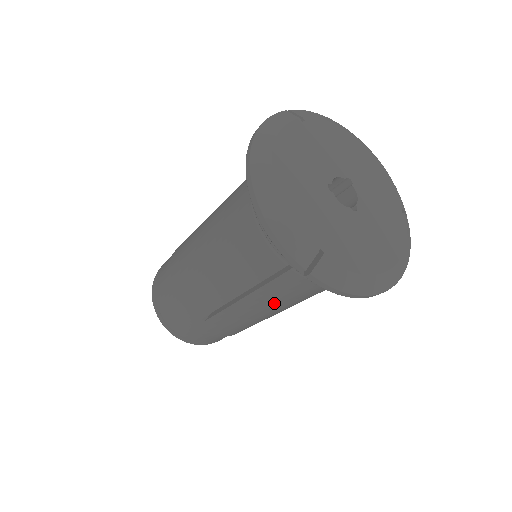
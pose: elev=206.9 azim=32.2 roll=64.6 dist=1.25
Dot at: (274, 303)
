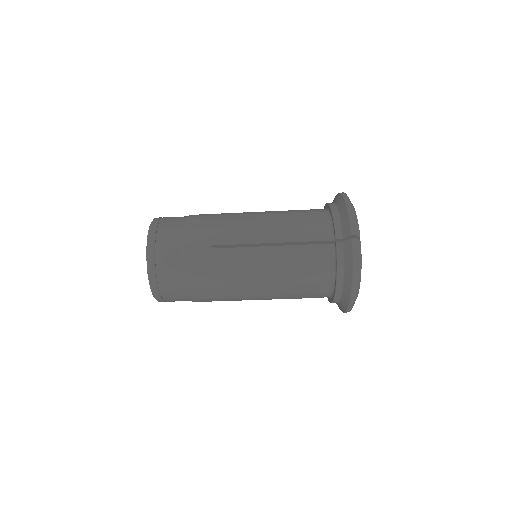
Dot at: (281, 265)
